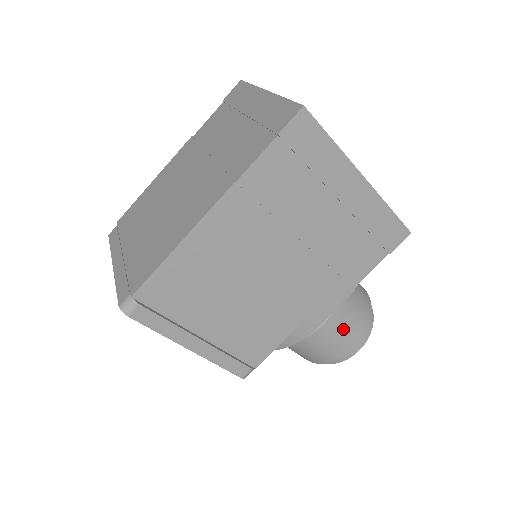
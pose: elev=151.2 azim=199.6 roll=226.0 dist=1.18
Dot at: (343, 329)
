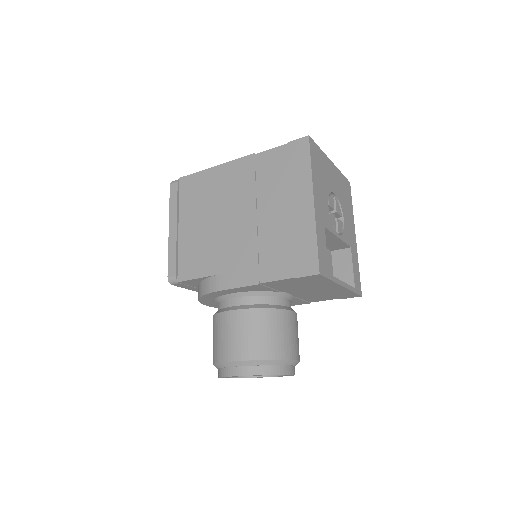
Dot at: (239, 332)
